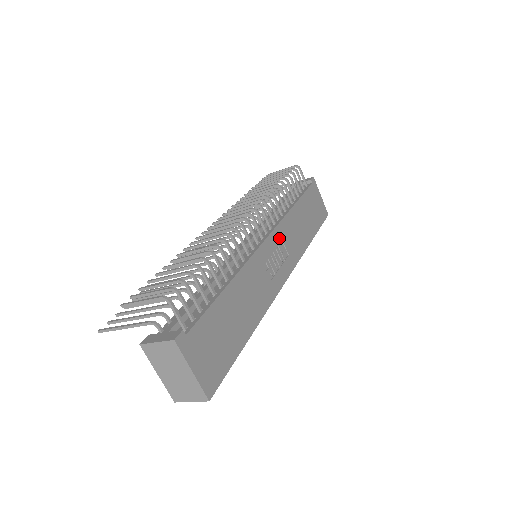
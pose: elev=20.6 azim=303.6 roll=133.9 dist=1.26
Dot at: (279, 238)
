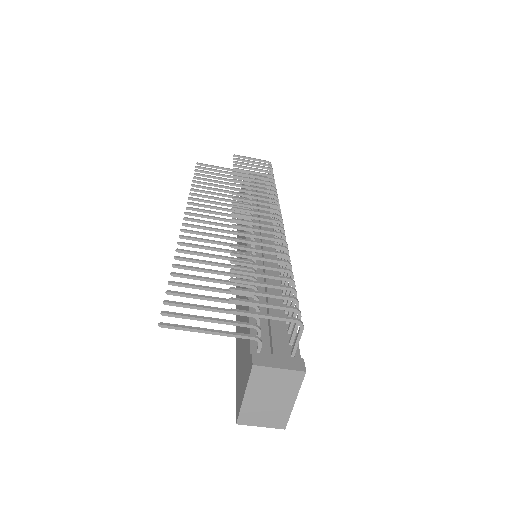
Dot at: occluded
